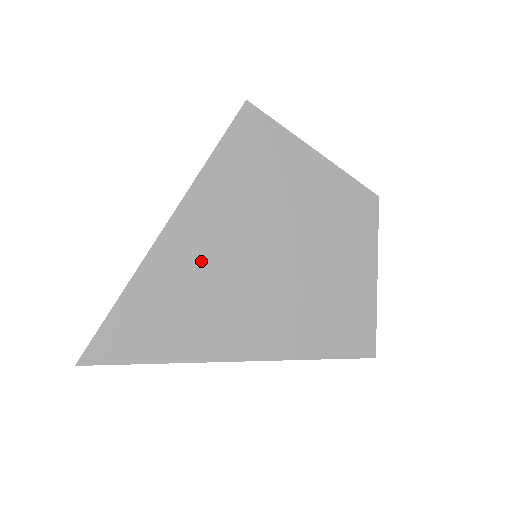
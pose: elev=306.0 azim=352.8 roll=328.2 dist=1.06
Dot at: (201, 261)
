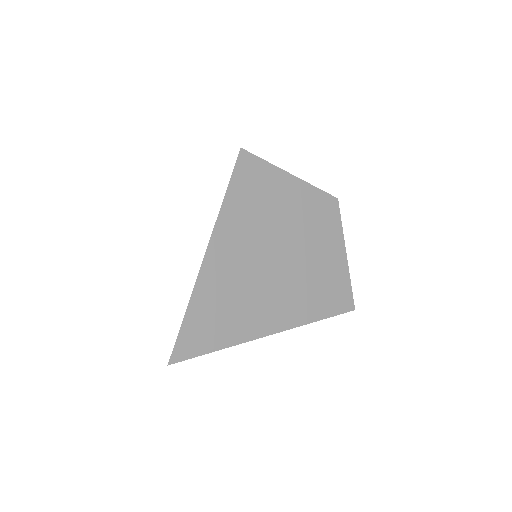
Dot at: (234, 271)
